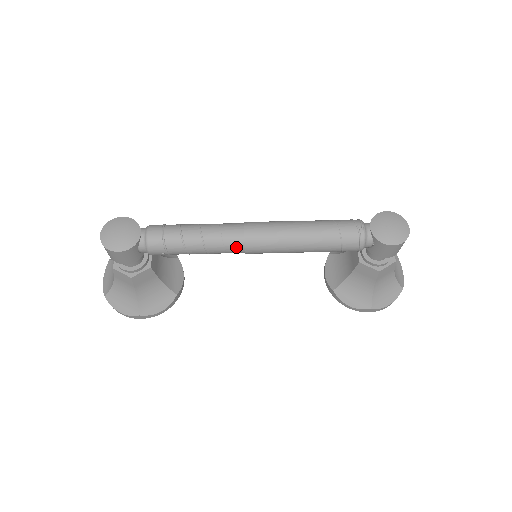
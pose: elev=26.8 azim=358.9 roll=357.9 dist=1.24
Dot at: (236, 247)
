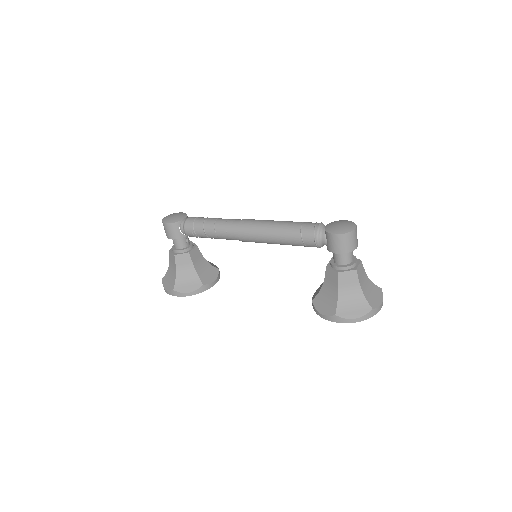
Dot at: (233, 230)
